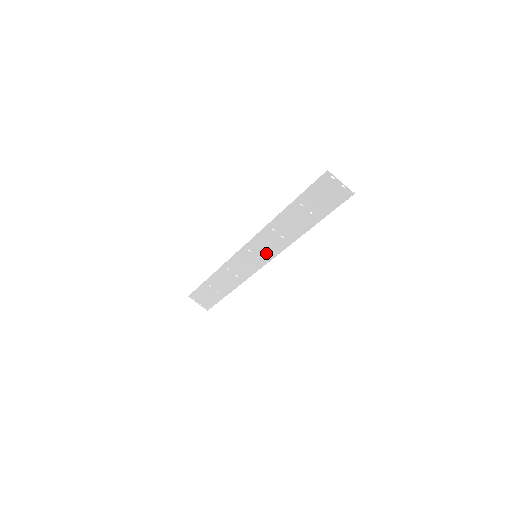
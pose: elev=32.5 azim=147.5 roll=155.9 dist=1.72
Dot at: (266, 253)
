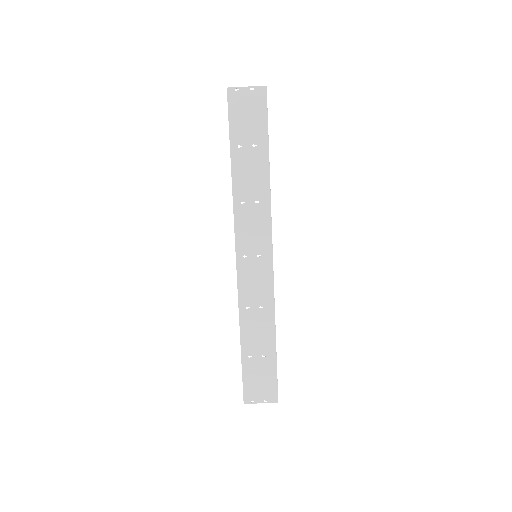
Dot at: (261, 241)
